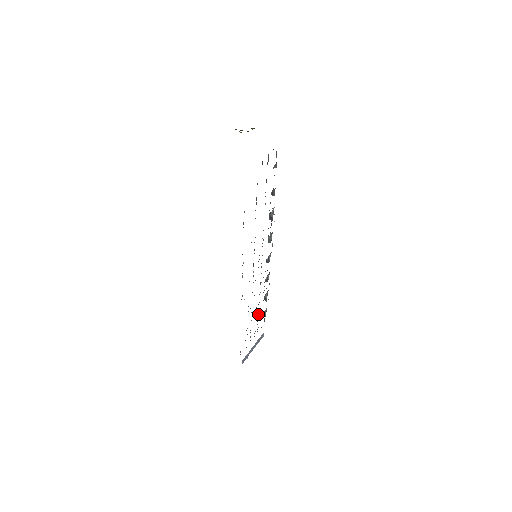
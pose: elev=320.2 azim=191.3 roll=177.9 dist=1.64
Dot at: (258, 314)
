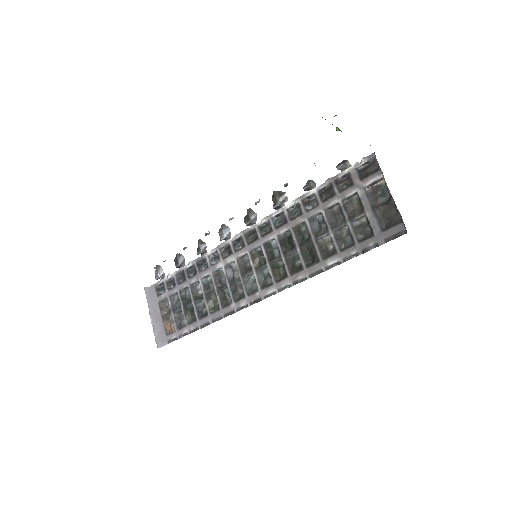
Dot at: (181, 290)
